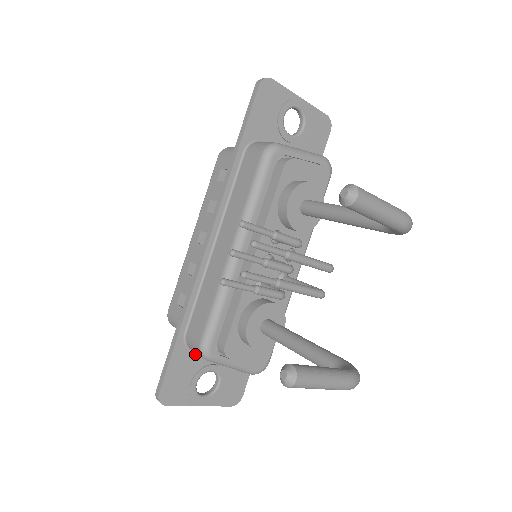
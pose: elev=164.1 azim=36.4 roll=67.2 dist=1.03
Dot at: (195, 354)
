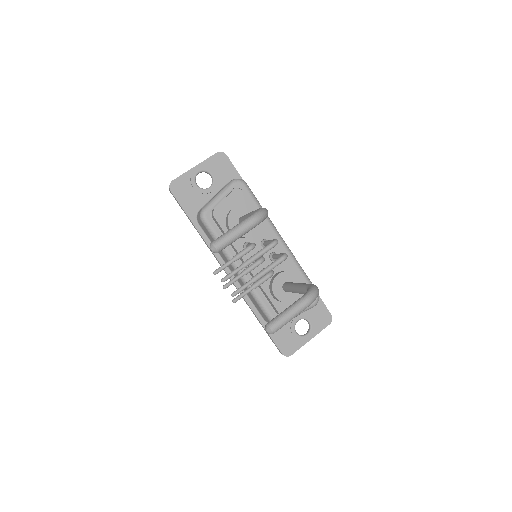
Dot at: occluded
